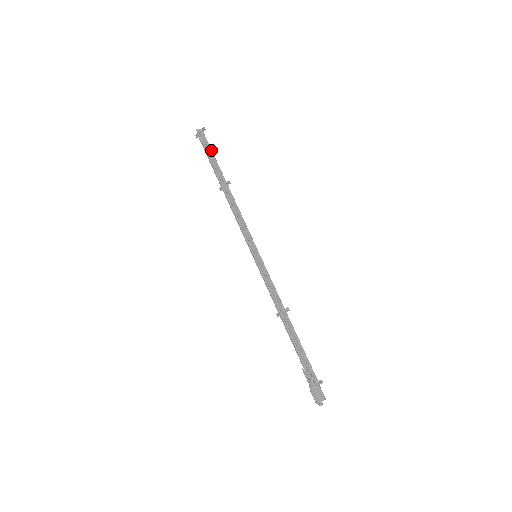
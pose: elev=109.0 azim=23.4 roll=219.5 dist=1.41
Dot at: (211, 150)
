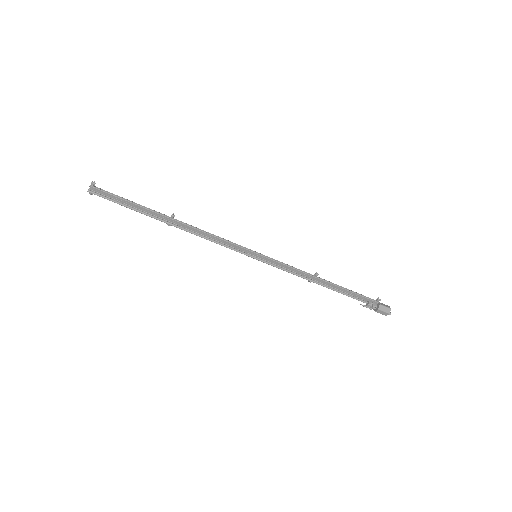
Dot at: (123, 199)
